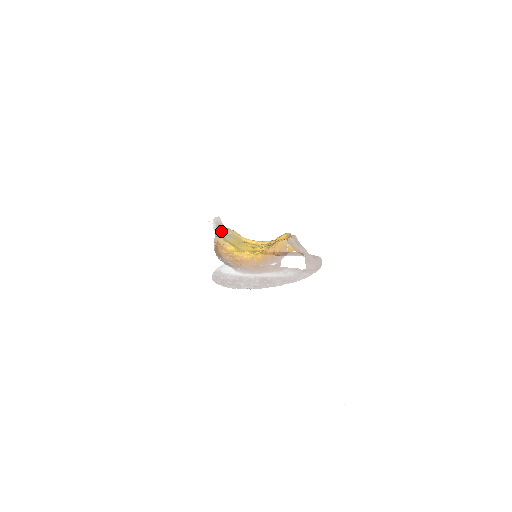
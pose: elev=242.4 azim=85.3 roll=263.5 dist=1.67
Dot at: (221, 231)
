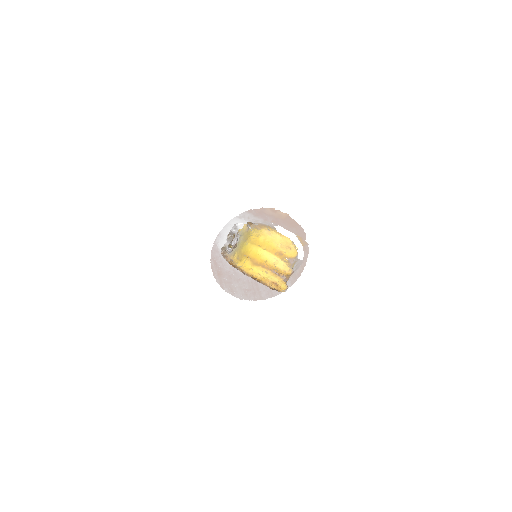
Dot at: occluded
